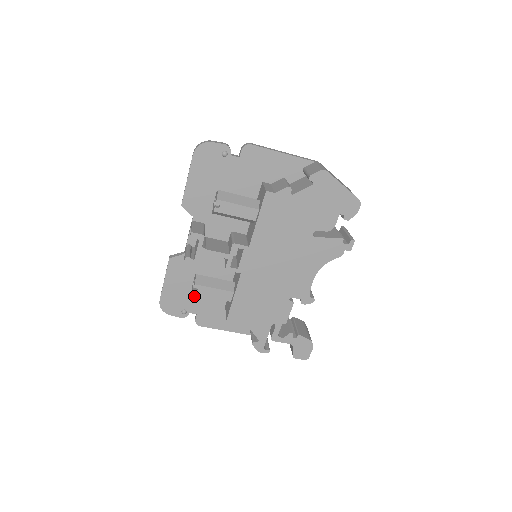
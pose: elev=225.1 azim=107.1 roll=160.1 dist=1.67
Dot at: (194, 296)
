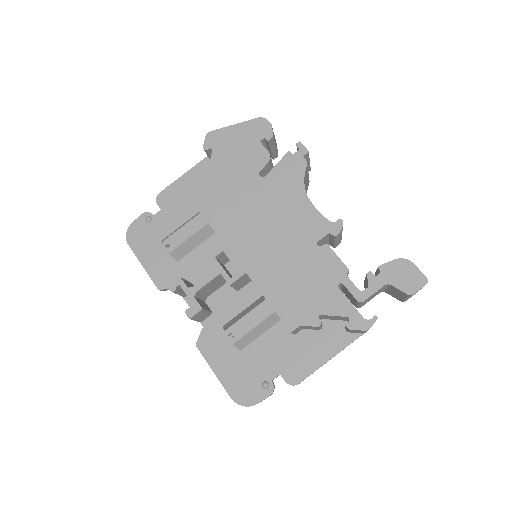
Dot at: (256, 358)
